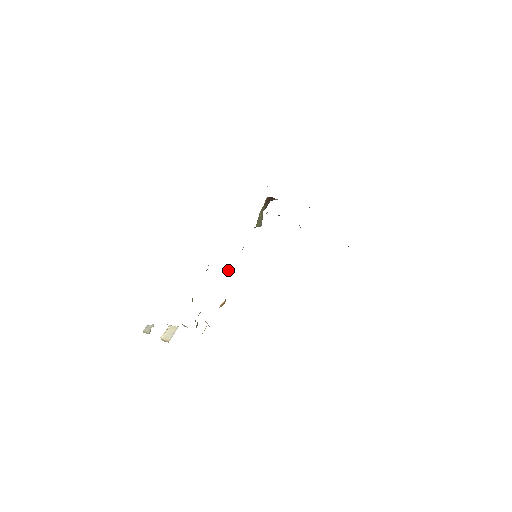
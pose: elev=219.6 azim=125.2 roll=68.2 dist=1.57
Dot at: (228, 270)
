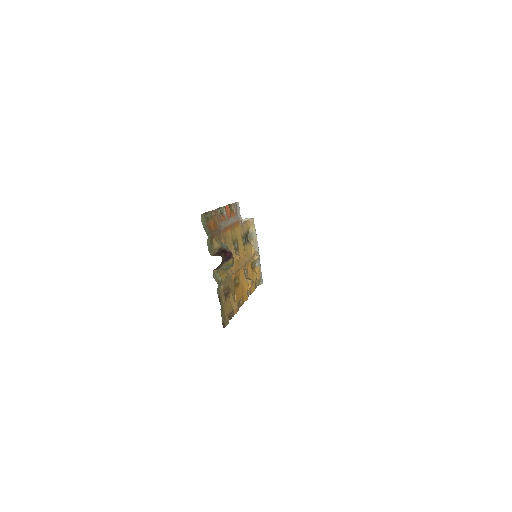
Dot at: (239, 270)
